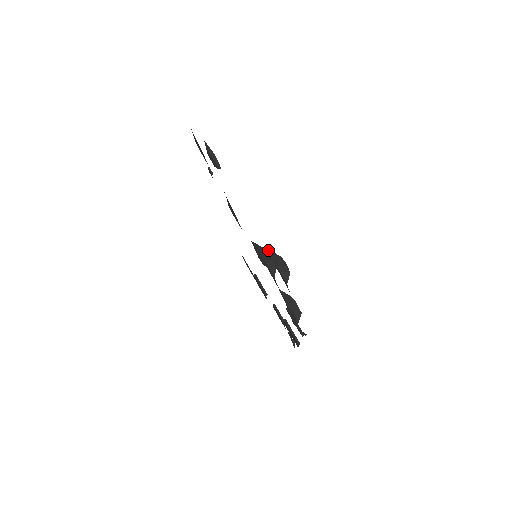
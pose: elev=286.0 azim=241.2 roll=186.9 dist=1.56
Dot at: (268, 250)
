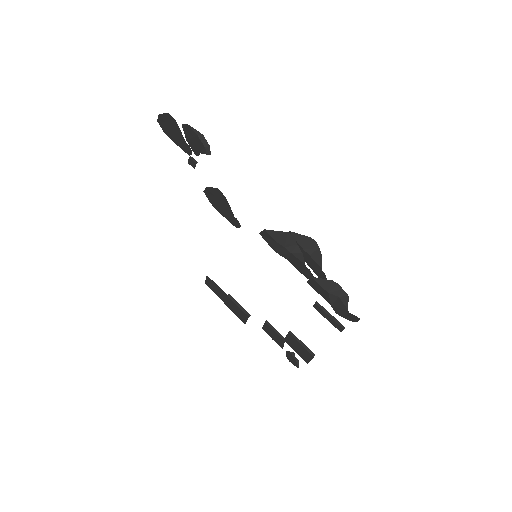
Dot at: (291, 233)
